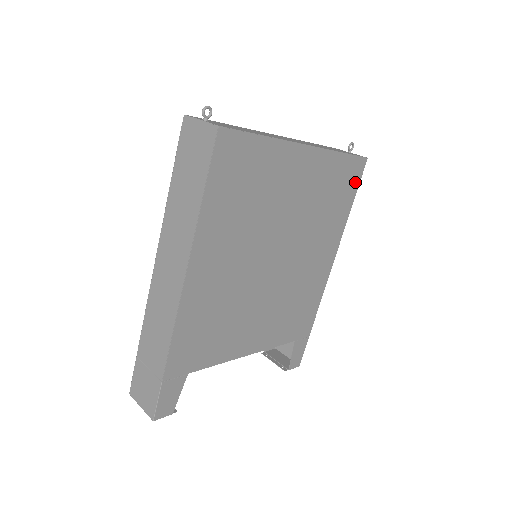
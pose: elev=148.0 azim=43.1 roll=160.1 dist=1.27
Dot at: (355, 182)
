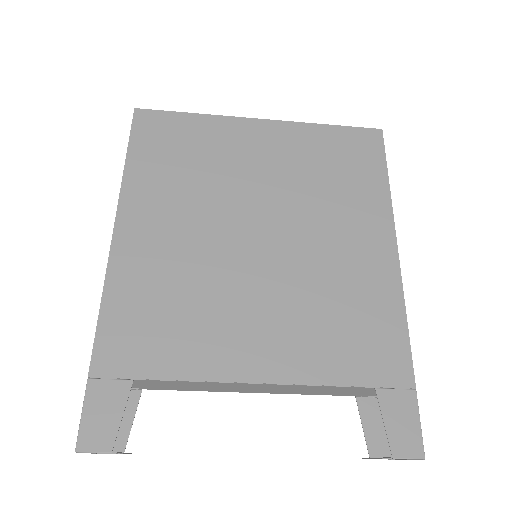
Dot at: (375, 154)
